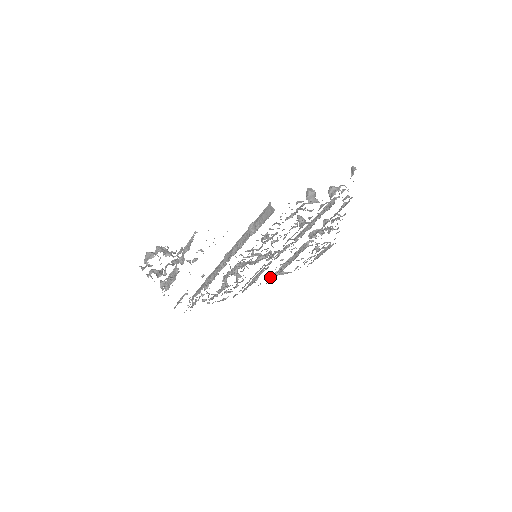
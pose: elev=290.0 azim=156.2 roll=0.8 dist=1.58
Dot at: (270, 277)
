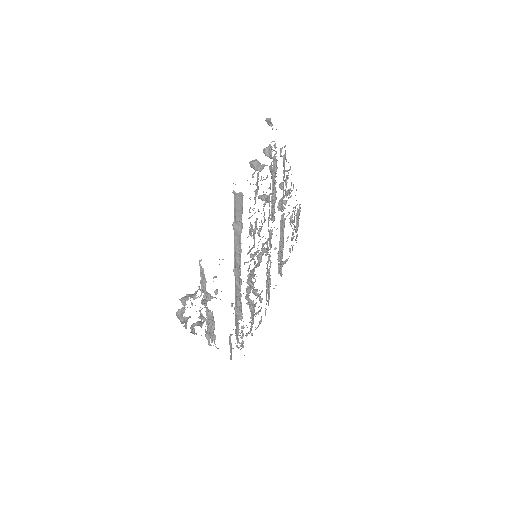
Dot at: occluded
